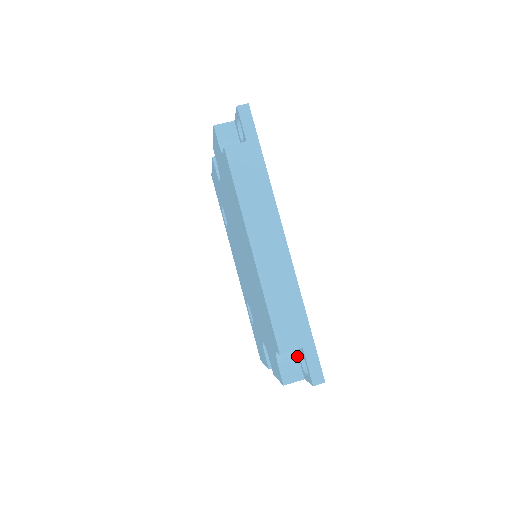
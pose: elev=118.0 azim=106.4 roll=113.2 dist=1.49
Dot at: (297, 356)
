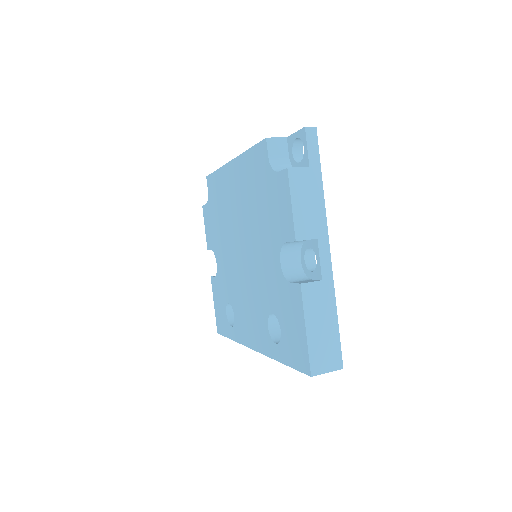
Dot at: occluded
